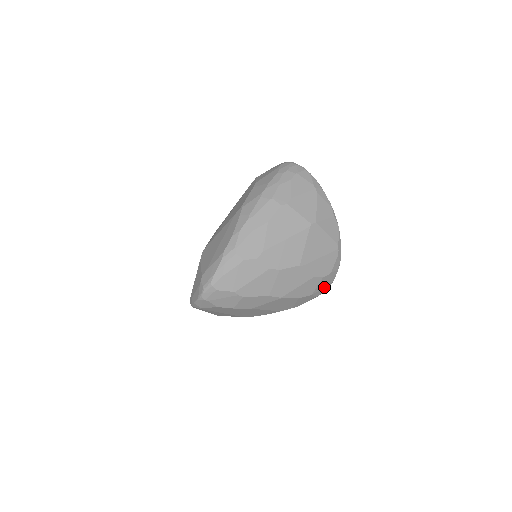
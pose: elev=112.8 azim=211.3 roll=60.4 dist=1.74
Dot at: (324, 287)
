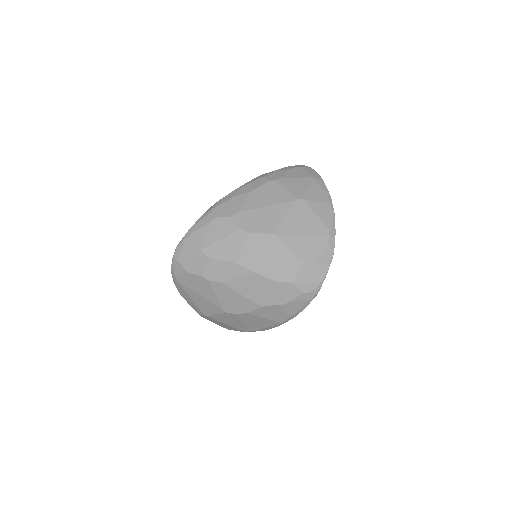
Dot at: (311, 280)
